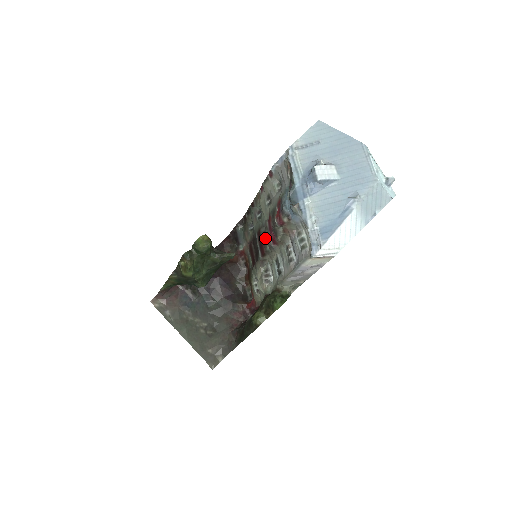
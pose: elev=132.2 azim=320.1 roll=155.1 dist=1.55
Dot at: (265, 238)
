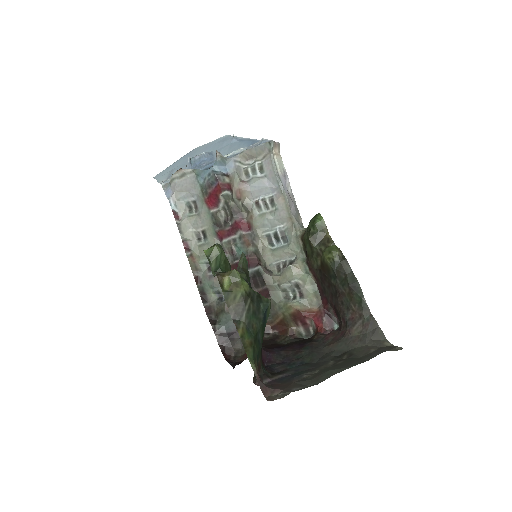
Dot at: (240, 254)
